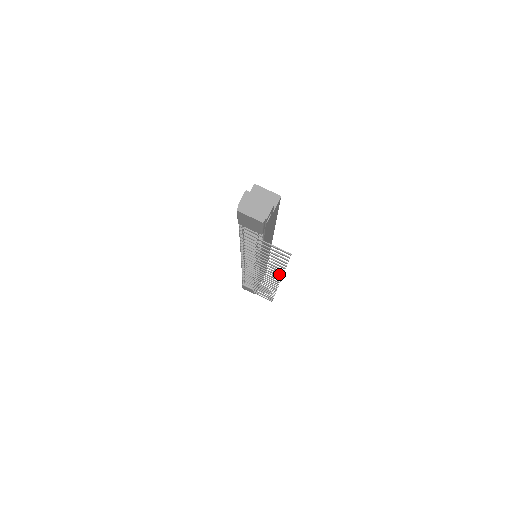
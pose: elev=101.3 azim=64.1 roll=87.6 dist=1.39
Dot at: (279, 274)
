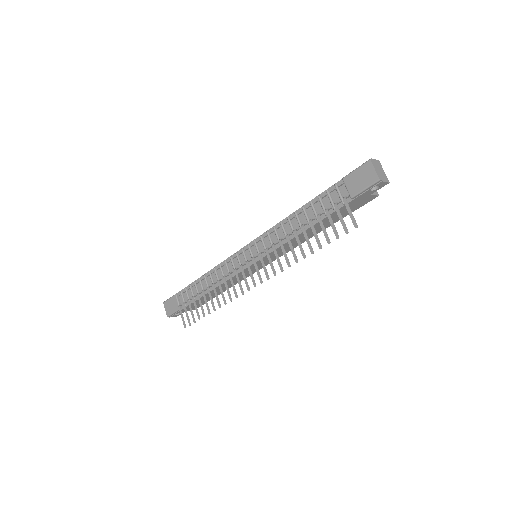
Dot at: (287, 264)
